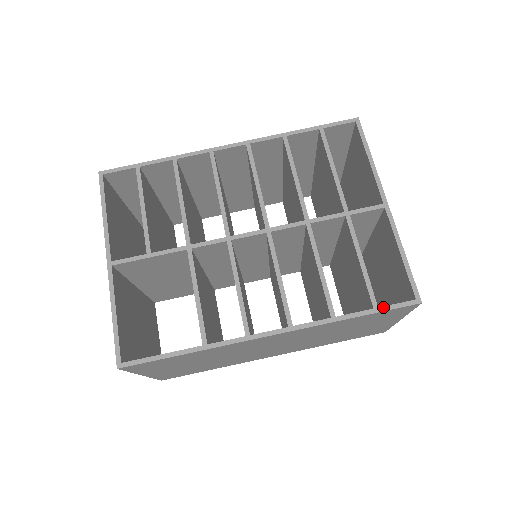
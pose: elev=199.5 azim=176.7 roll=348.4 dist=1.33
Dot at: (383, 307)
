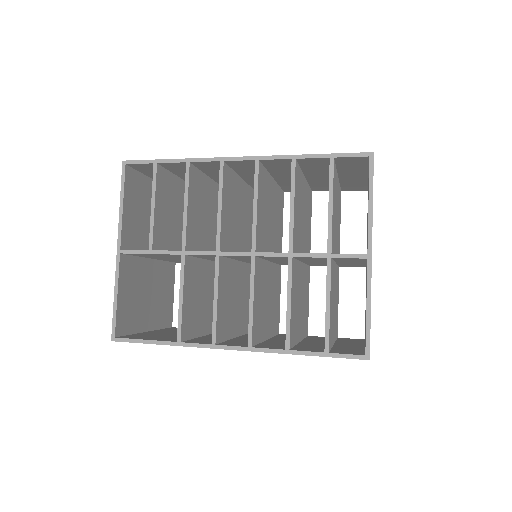
Dot at: (333, 354)
